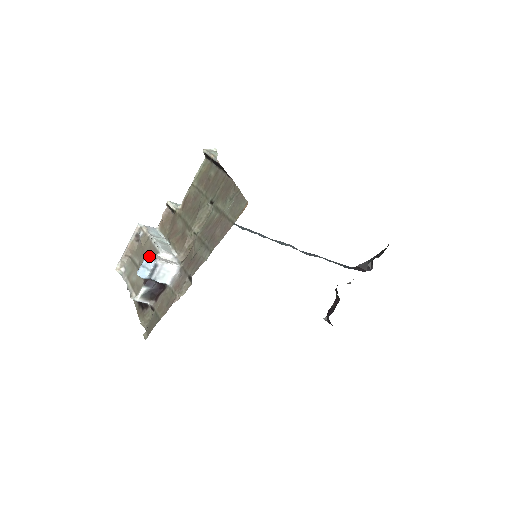
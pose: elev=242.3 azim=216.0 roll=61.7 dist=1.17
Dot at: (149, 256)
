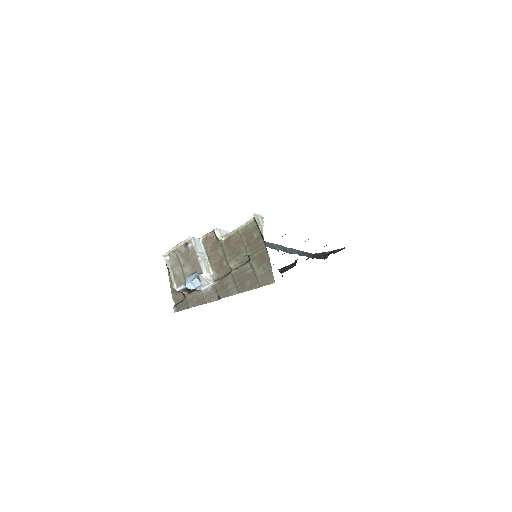
Dot at: (198, 279)
